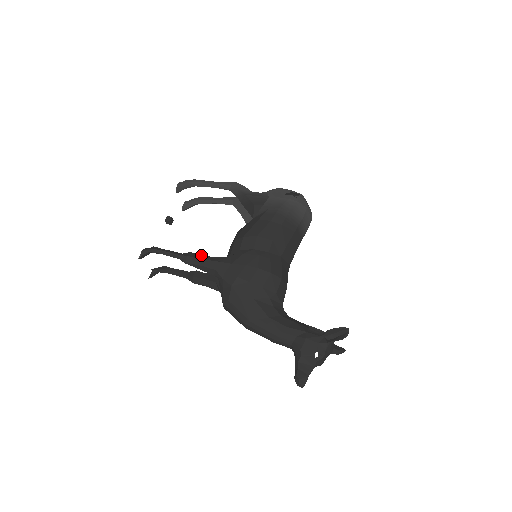
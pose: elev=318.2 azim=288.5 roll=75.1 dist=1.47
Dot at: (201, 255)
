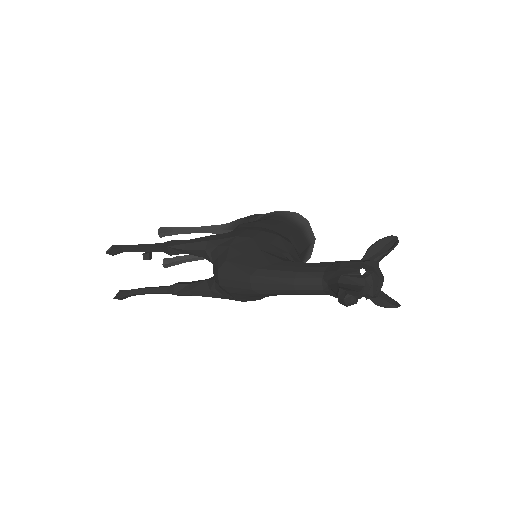
Dot at: occluded
